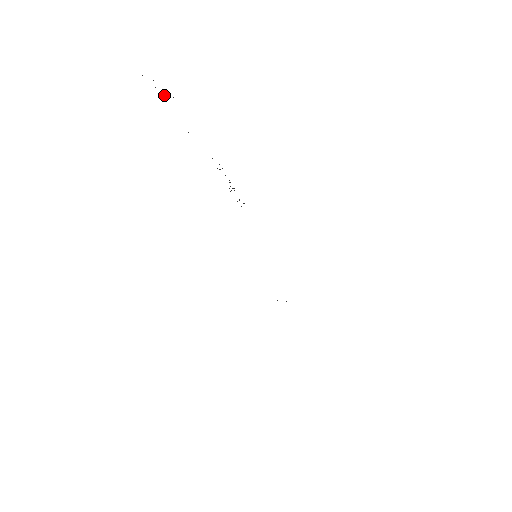
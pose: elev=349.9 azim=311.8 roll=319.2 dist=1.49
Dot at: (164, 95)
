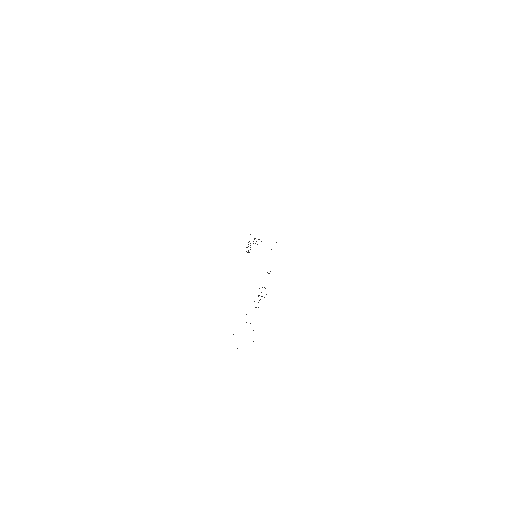
Dot at: occluded
